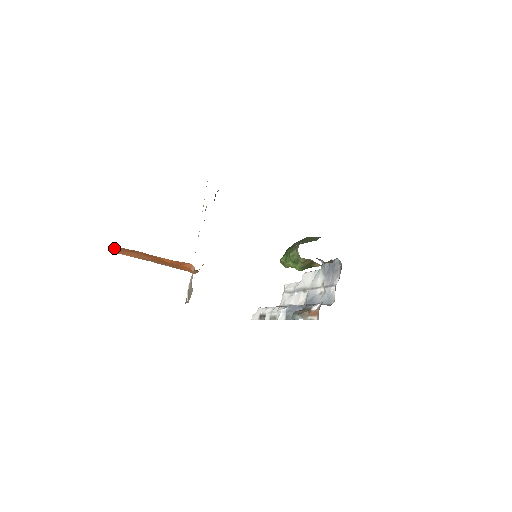
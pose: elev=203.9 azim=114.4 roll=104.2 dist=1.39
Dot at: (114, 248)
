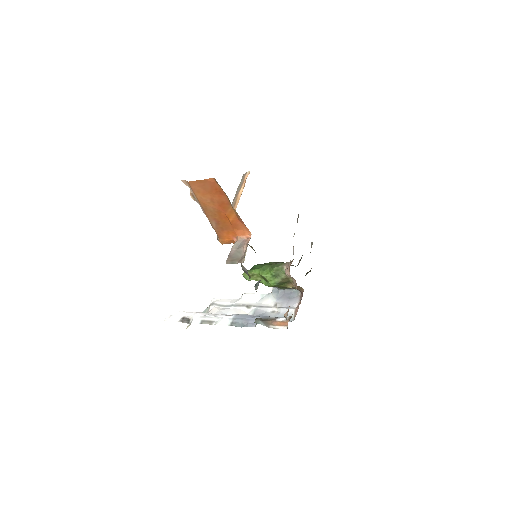
Dot at: (205, 180)
